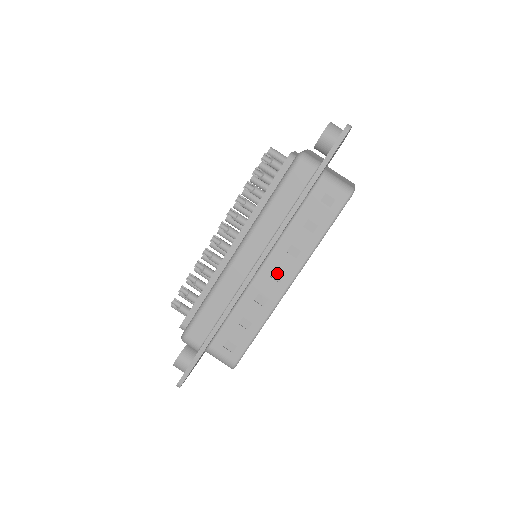
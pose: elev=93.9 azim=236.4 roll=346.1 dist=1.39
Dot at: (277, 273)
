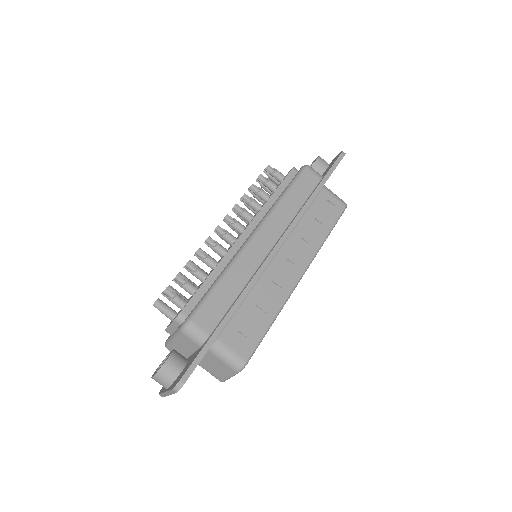
Dot at: (289, 263)
